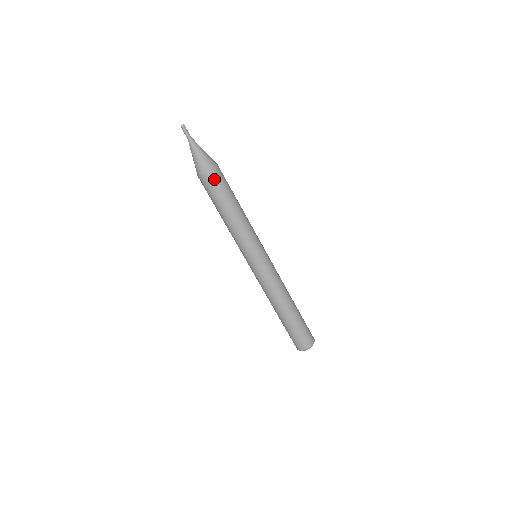
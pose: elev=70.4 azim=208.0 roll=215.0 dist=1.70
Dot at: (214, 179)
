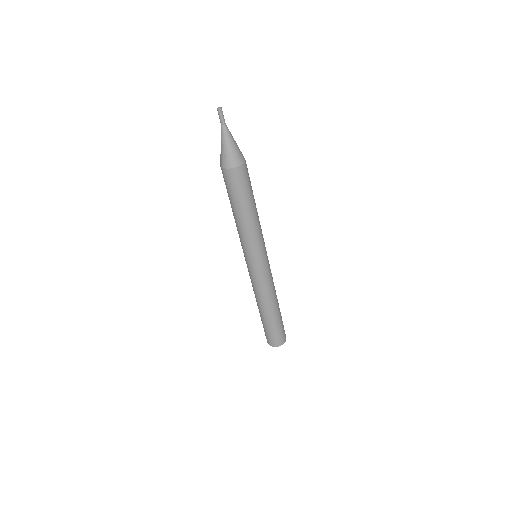
Dot at: (227, 178)
